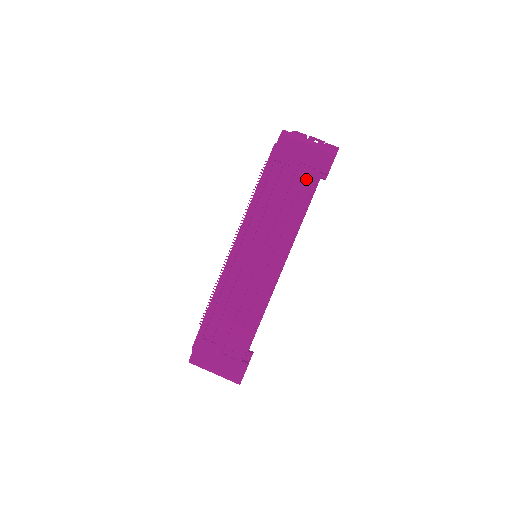
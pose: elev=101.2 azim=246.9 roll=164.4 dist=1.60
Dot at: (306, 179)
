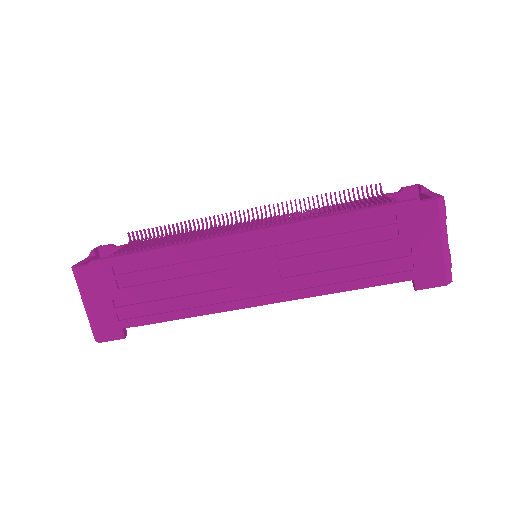
Dot at: (394, 267)
